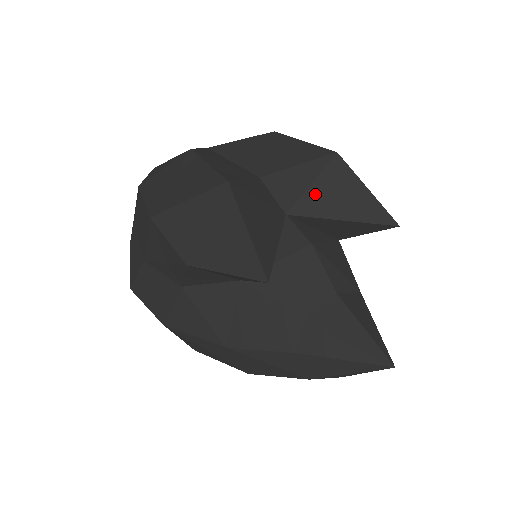
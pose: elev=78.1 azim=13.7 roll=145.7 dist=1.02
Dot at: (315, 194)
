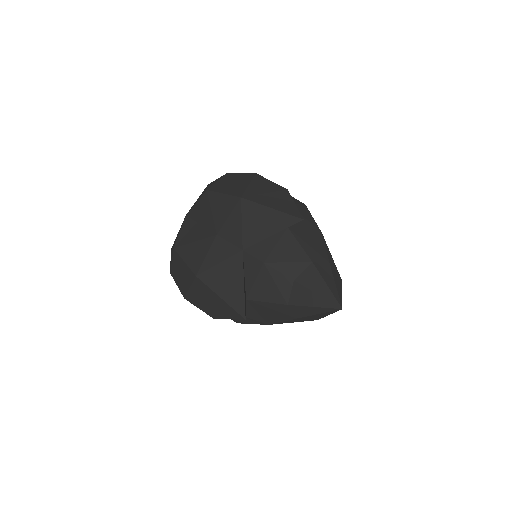
Dot at: (248, 230)
